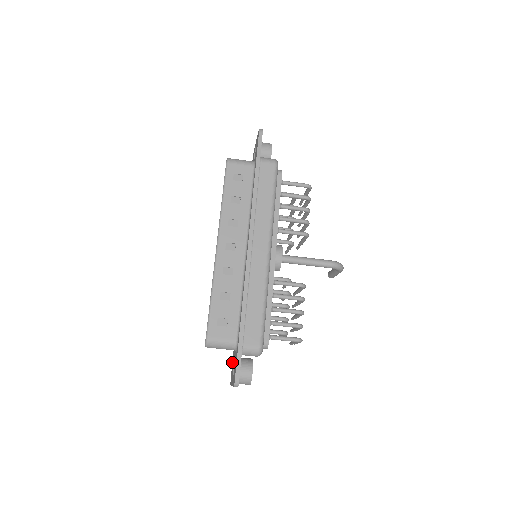
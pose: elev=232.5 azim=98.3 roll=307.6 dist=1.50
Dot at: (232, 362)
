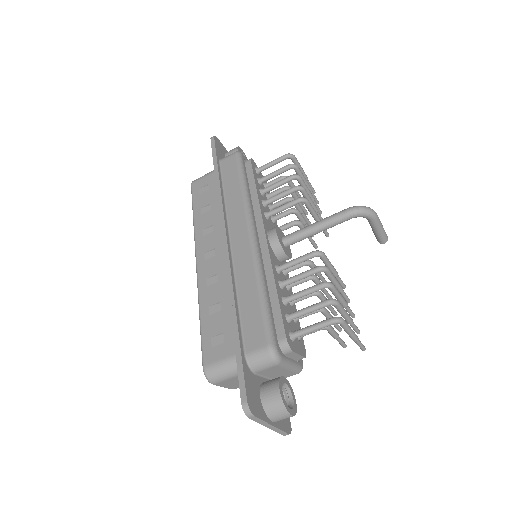
Dot at: occluded
